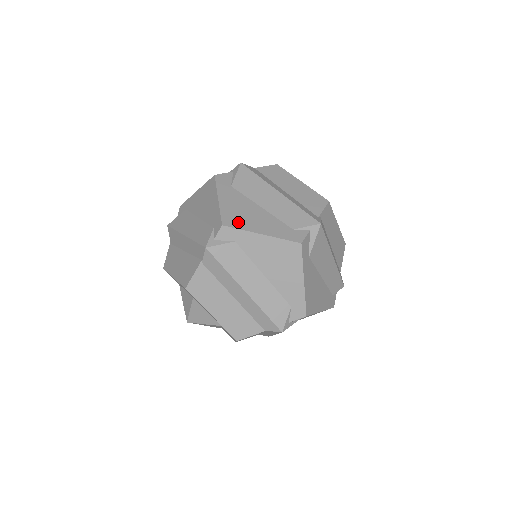
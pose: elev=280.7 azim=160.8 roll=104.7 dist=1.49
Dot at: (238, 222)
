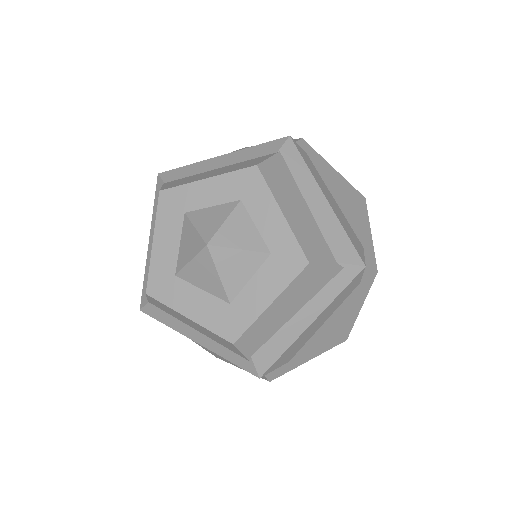
Dot at: (219, 357)
